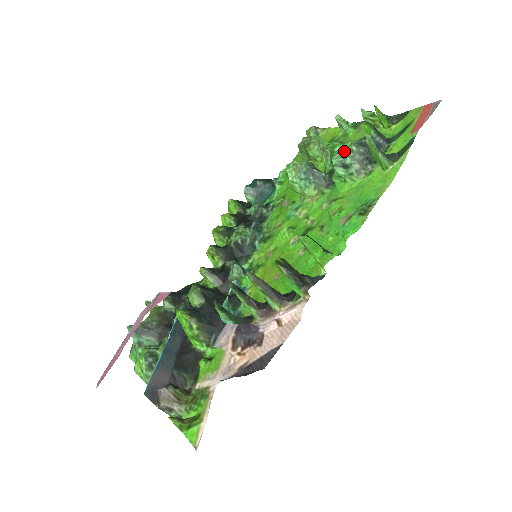
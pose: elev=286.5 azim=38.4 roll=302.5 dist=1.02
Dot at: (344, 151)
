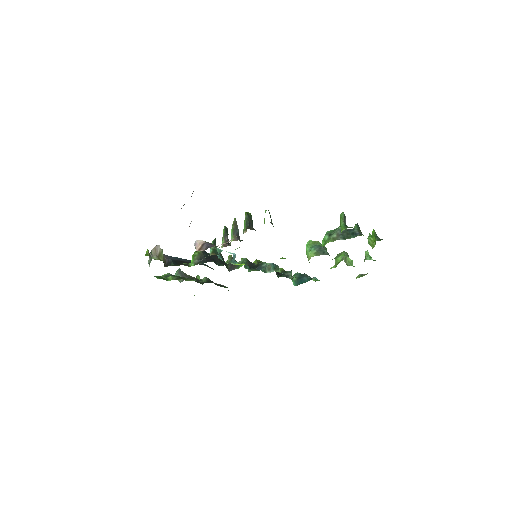
Dot at: (335, 229)
